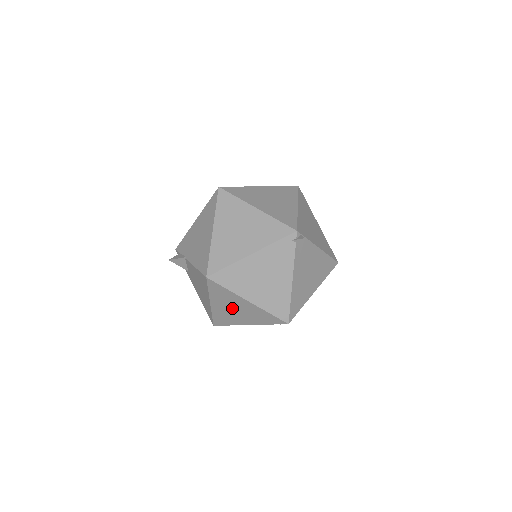
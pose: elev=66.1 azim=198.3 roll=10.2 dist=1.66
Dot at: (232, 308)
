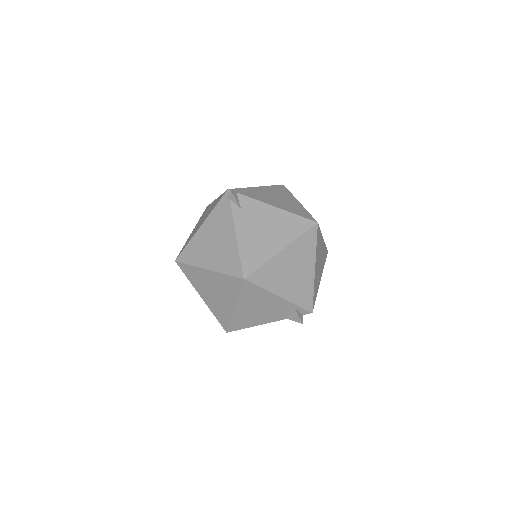
Dot at: (211, 291)
